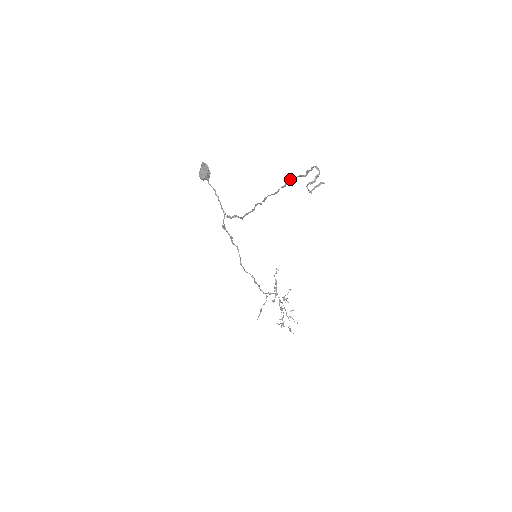
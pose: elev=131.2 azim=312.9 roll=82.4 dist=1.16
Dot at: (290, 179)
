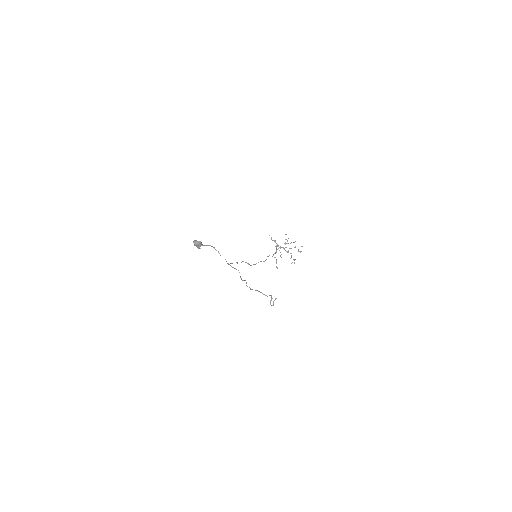
Dot at: occluded
